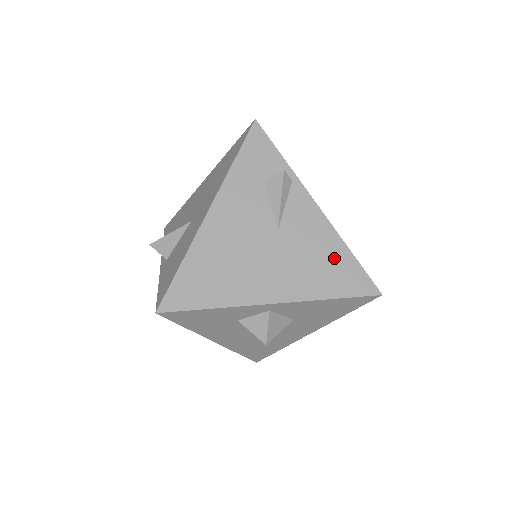
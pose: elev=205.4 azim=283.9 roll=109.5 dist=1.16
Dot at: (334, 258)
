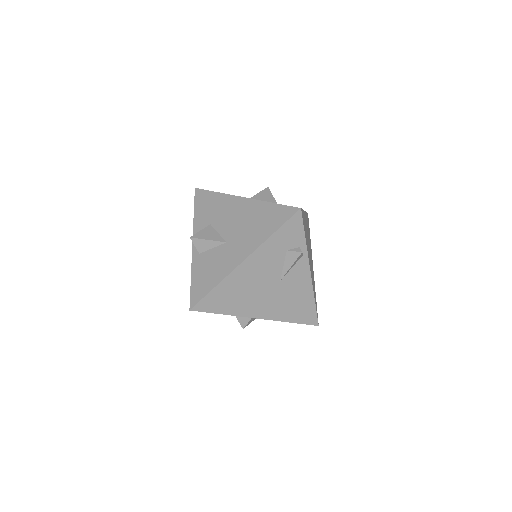
Dot at: (304, 303)
